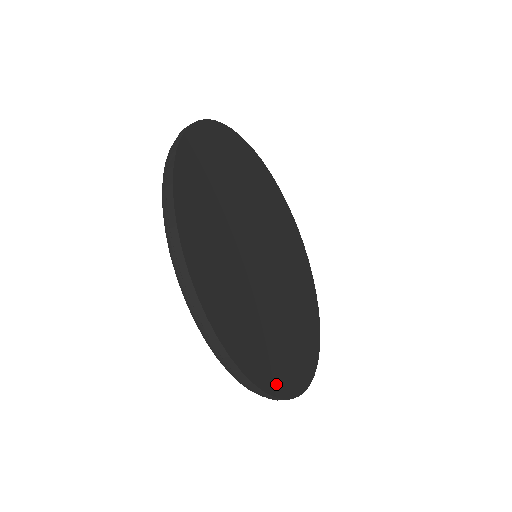
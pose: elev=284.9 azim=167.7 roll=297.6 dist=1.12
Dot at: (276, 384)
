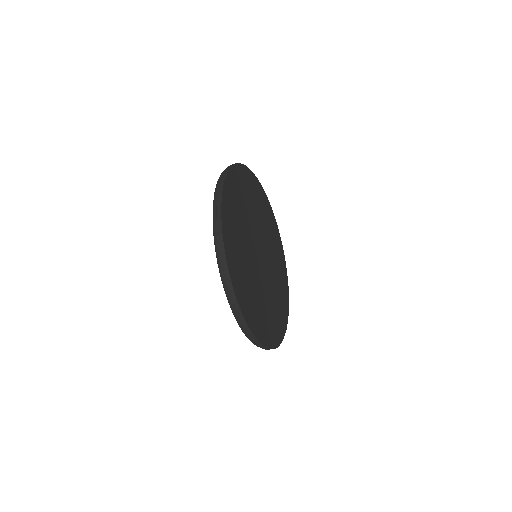
Dot at: (259, 334)
